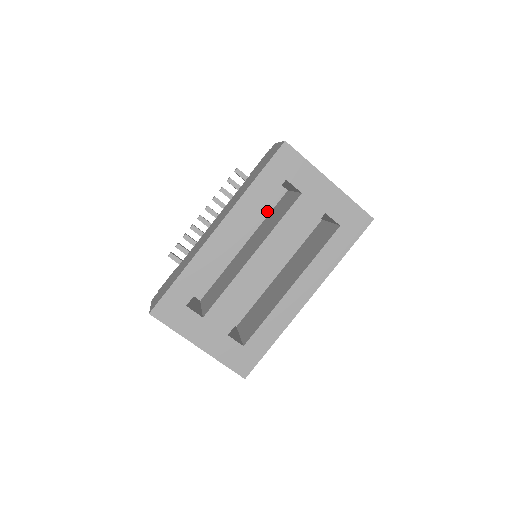
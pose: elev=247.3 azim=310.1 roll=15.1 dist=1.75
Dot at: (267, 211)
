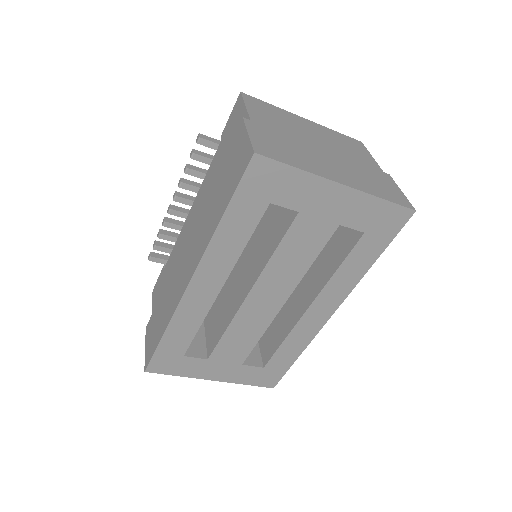
Dot at: occluded
